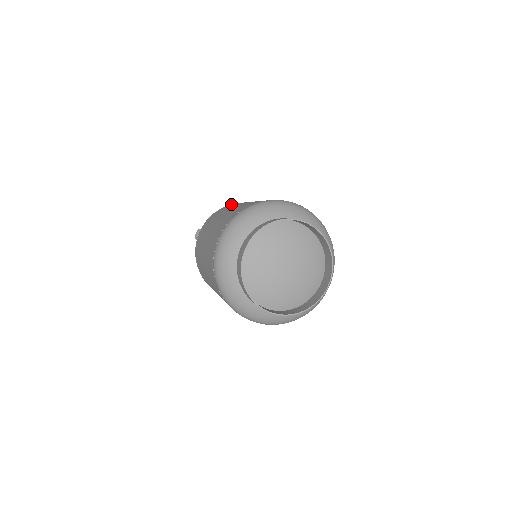
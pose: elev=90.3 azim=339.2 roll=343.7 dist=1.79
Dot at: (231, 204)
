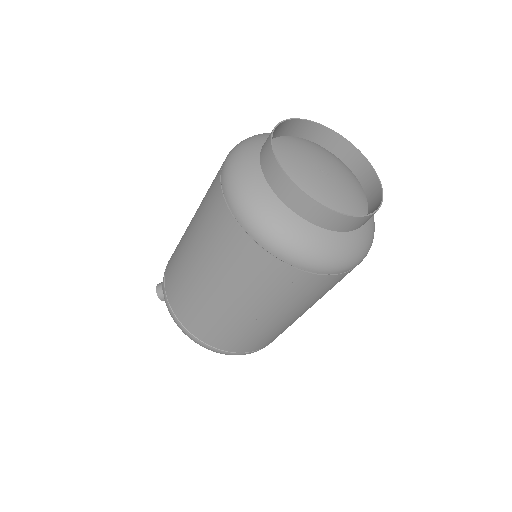
Dot at: occluded
